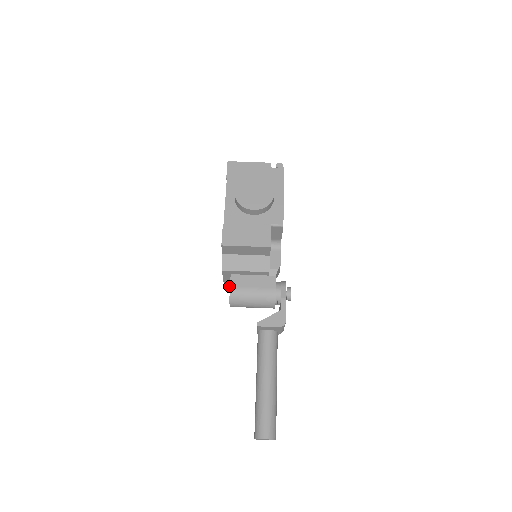
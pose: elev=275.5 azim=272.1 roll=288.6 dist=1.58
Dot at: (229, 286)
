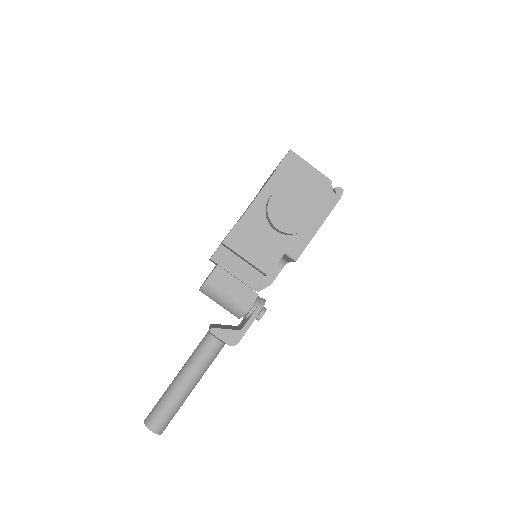
Dot at: occluded
